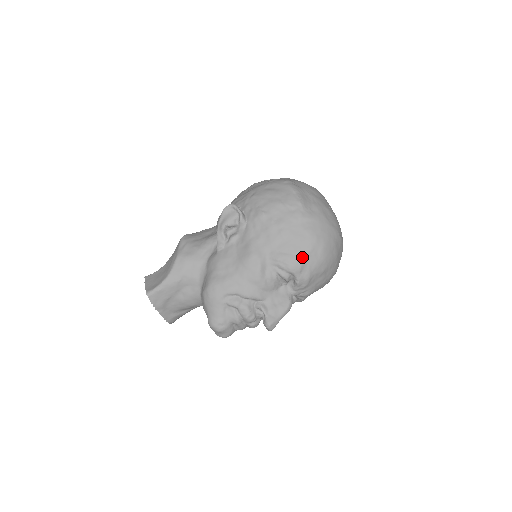
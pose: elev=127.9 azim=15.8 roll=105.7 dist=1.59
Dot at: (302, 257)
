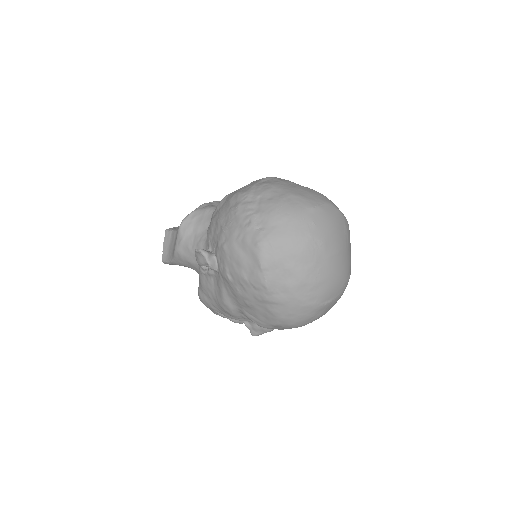
Dot at: (269, 325)
